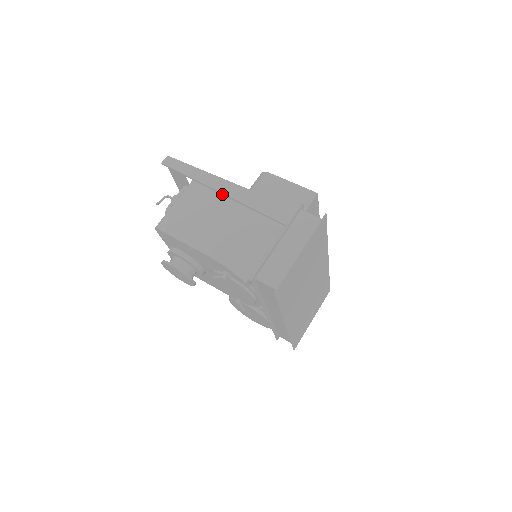
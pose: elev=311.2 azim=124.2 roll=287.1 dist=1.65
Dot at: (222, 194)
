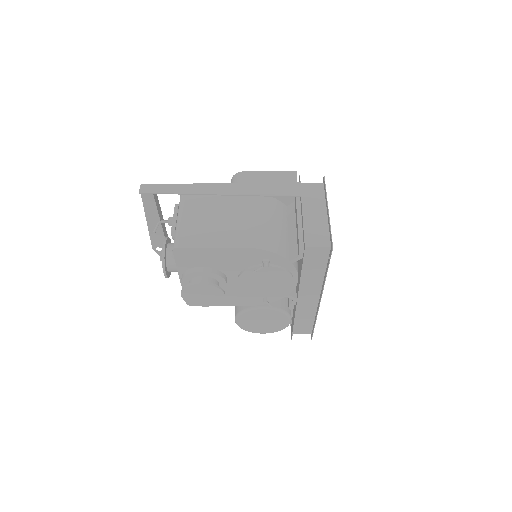
Dot at: (222, 195)
